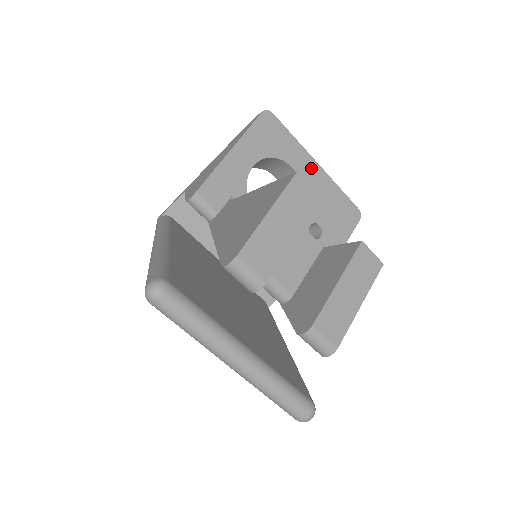
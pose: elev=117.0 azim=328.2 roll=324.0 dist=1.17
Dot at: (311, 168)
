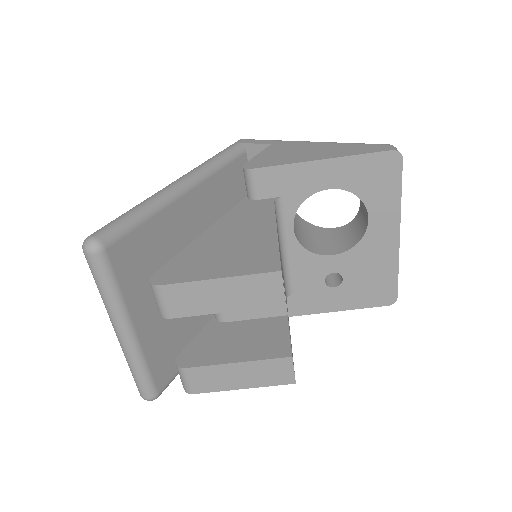
Dot at: (388, 233)
